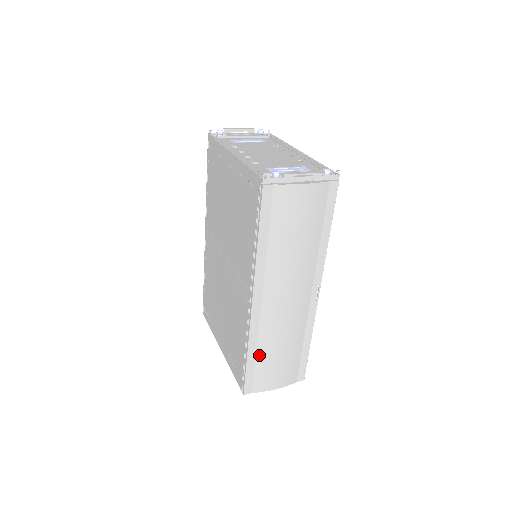
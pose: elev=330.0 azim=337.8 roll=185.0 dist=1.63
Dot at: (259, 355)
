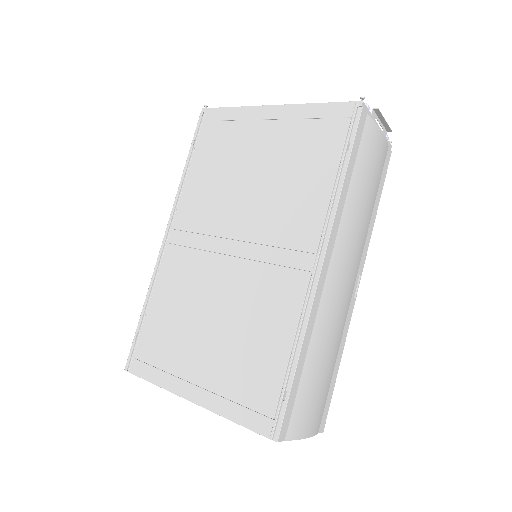
Dot at: (307, 364)
